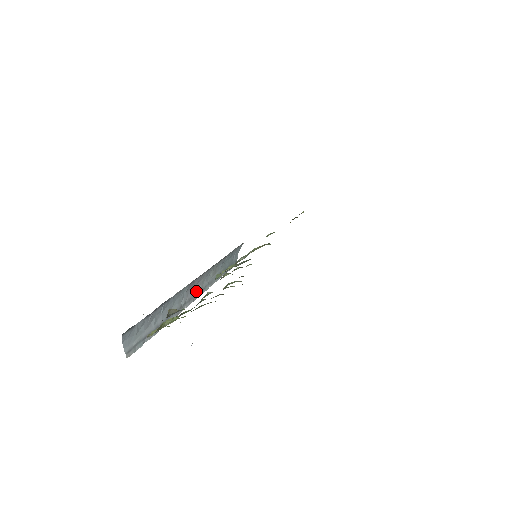
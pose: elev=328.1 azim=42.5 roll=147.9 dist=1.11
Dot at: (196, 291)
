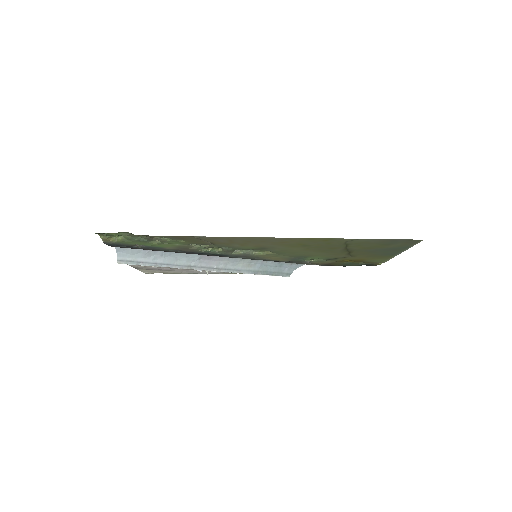
Dot at: (214, 266)
